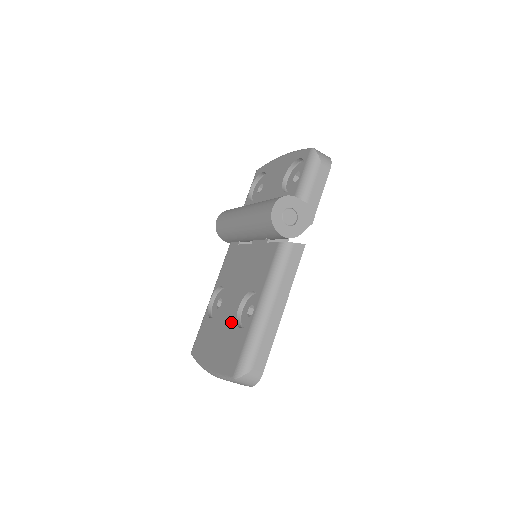
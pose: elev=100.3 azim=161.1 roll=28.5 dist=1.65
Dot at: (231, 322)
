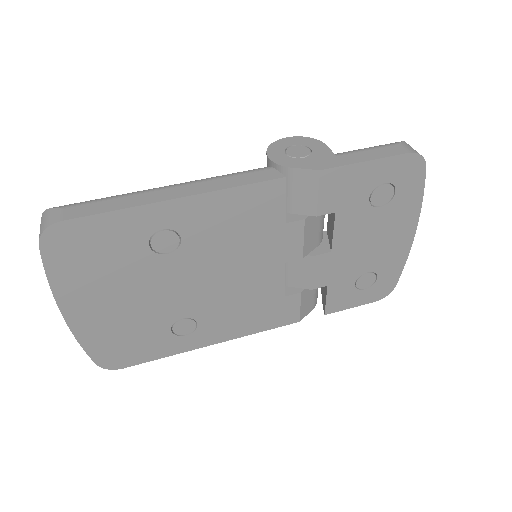
Dot at: occluded
